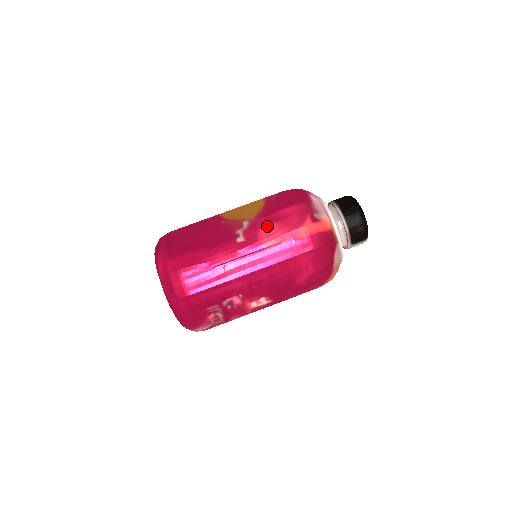
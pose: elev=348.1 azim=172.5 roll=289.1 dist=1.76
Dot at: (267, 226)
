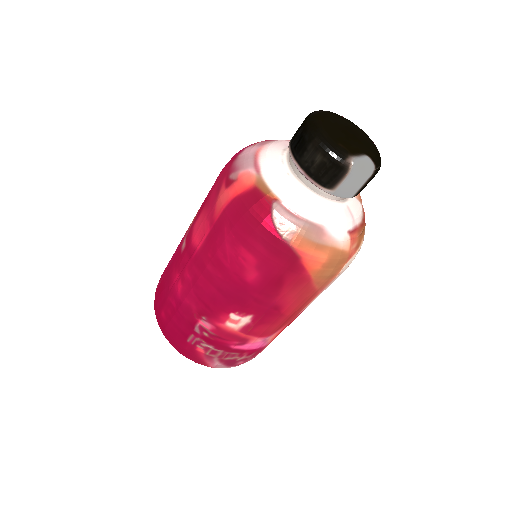
Dot at: (198, 218)
